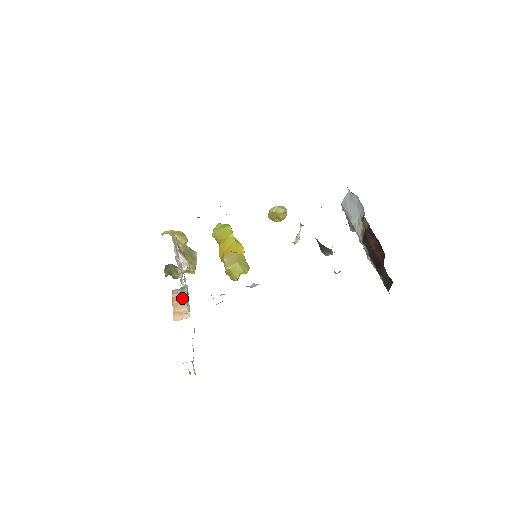
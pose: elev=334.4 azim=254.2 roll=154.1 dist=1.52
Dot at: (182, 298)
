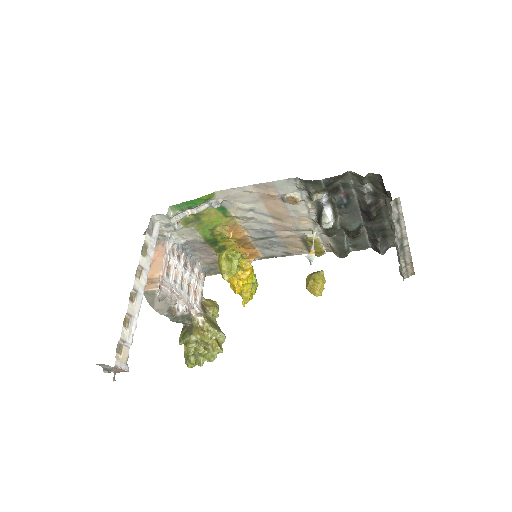
Dot at: (160, 257)
